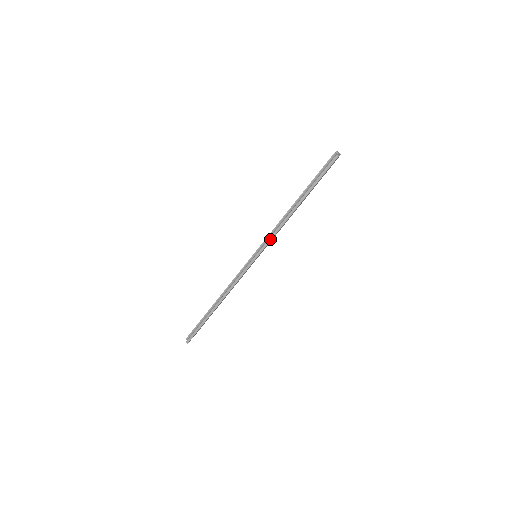
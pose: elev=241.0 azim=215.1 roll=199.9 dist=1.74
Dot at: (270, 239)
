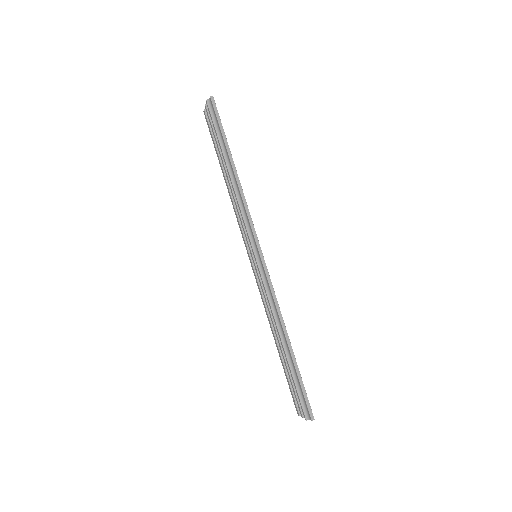
Dot at: (249, 218)
